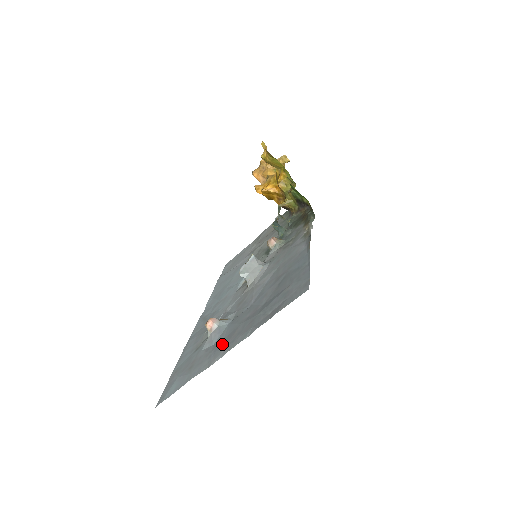
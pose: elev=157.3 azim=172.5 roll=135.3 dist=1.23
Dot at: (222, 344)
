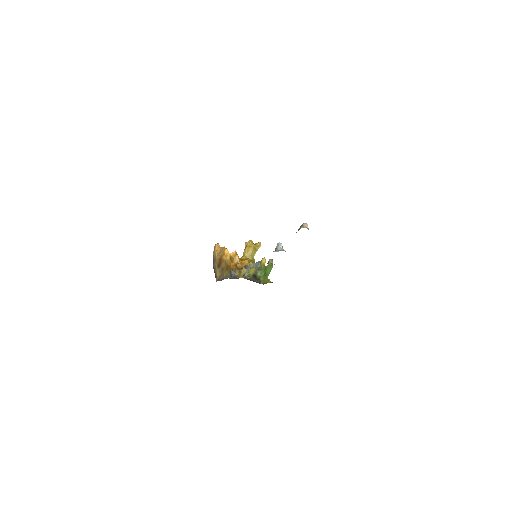
Dot at: occluded
